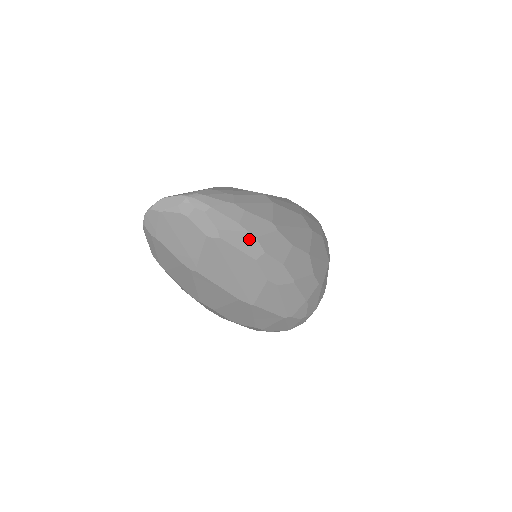
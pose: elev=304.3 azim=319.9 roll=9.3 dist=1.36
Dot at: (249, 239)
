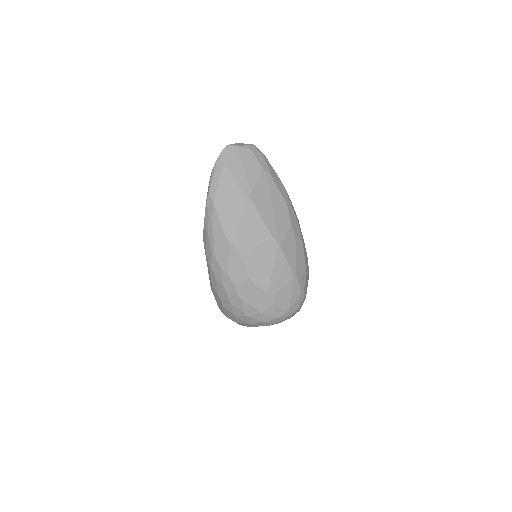
Dot at: (283, 188)
